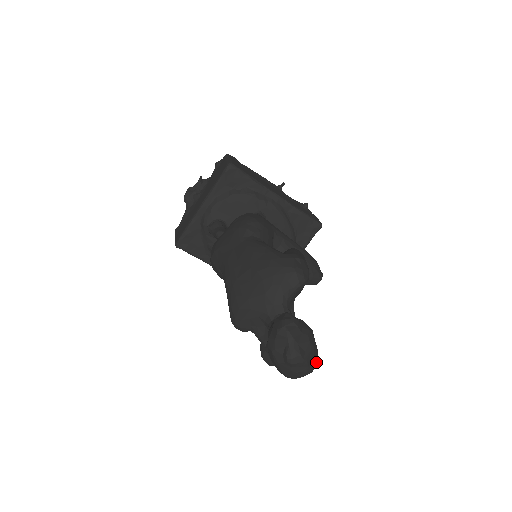
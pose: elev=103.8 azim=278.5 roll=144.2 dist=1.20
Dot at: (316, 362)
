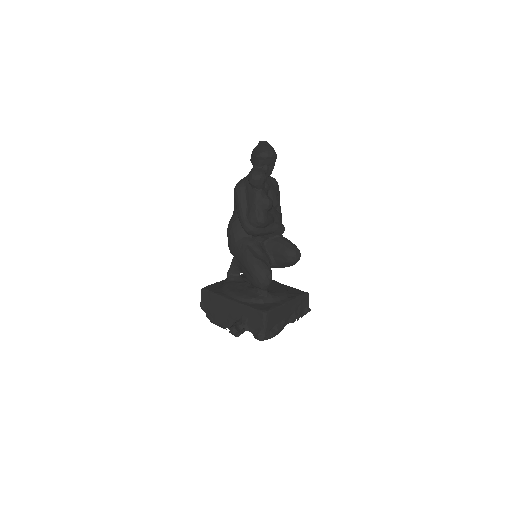
Dot at: occluded
